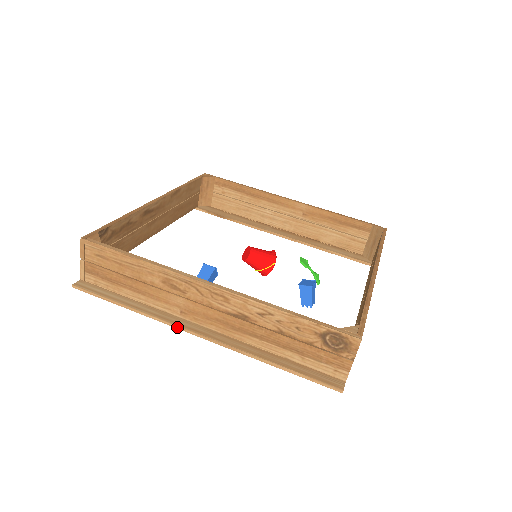
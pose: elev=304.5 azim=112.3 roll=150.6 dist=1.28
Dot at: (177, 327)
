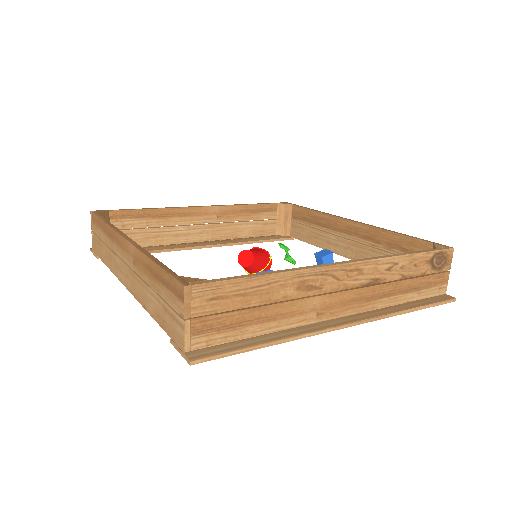
Dot at: (329, 330)
